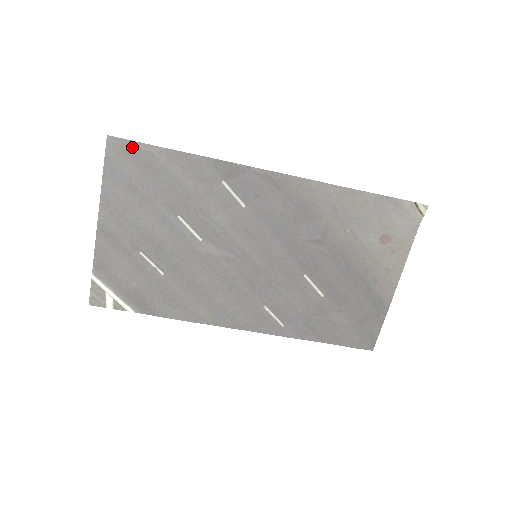
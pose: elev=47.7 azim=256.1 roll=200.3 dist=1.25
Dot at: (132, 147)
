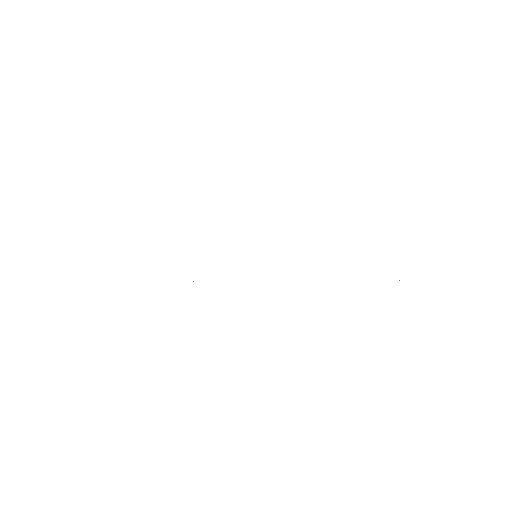
Dot at: occluded
